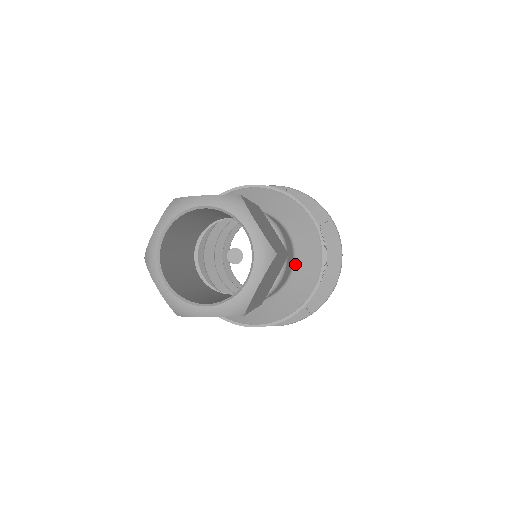
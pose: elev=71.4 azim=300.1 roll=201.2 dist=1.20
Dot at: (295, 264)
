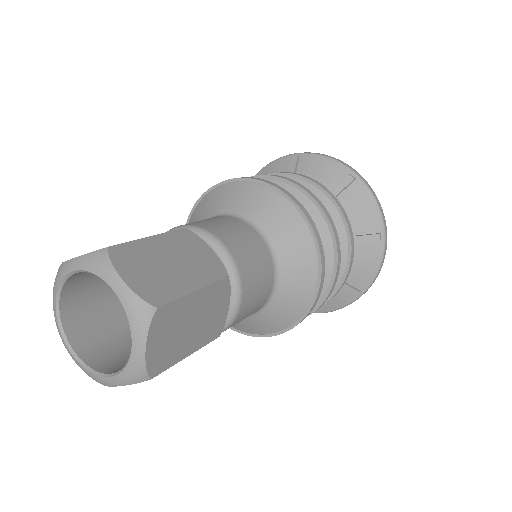
Dot at: (279, 266)
